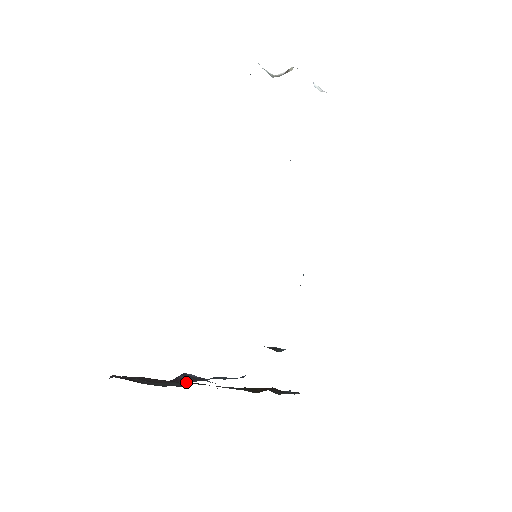
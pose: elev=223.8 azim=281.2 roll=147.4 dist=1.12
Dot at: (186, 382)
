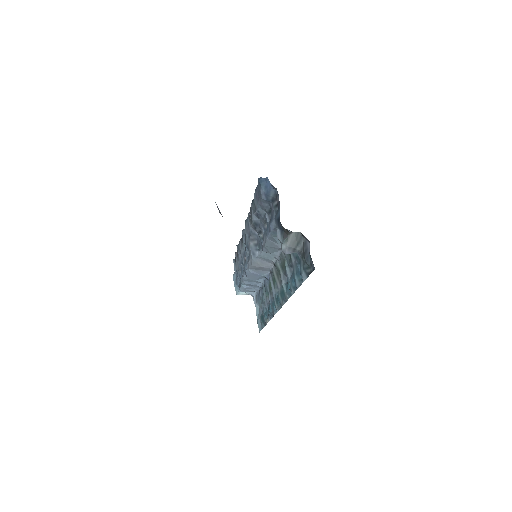
Dot at: occluded
